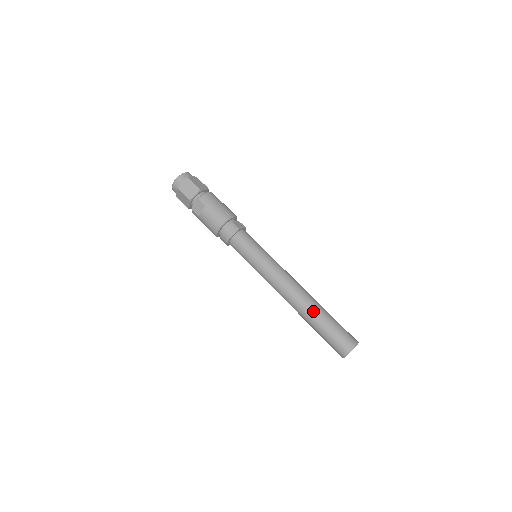
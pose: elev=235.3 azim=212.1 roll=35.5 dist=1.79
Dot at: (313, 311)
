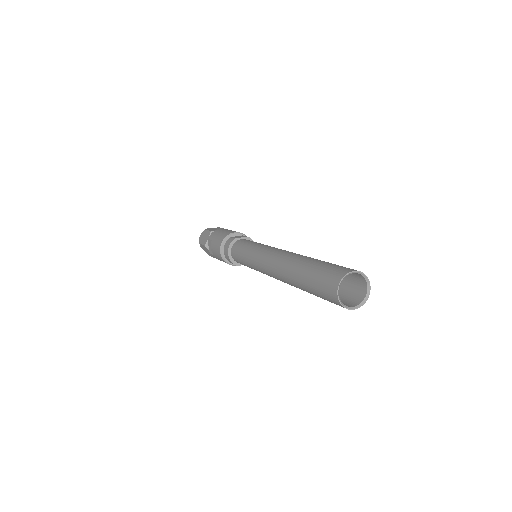
Dot at: (293, 266)
